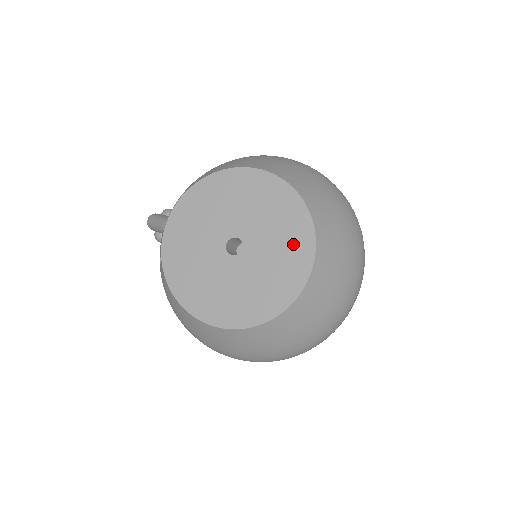
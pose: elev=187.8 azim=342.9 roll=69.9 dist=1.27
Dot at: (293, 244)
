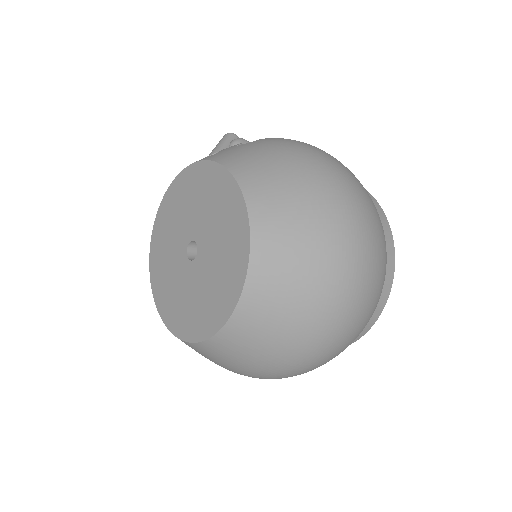
Dot at: (216, 301)
